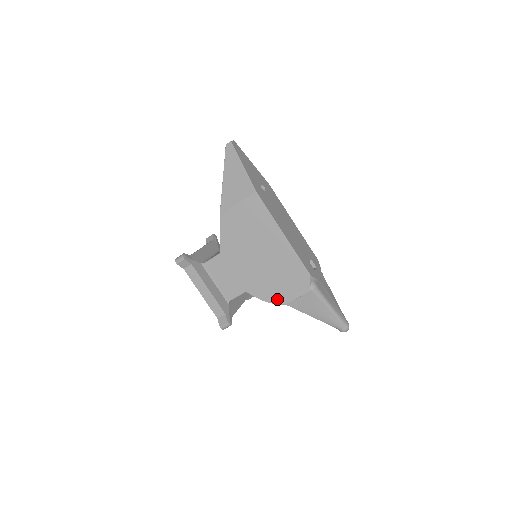
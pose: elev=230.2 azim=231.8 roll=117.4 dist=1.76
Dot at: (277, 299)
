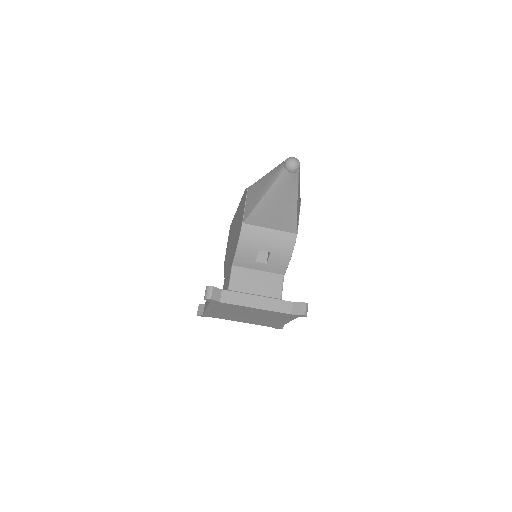
Dot at: occluded
